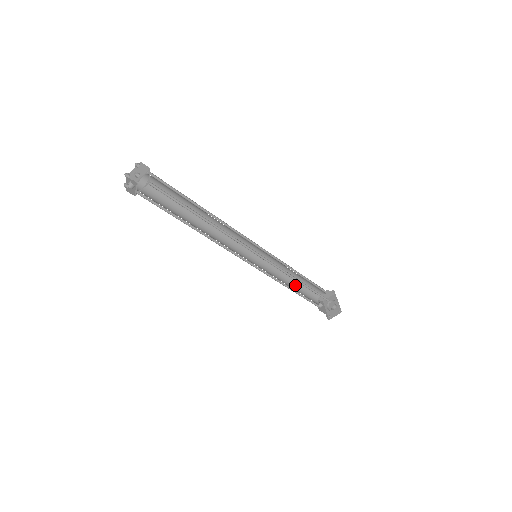
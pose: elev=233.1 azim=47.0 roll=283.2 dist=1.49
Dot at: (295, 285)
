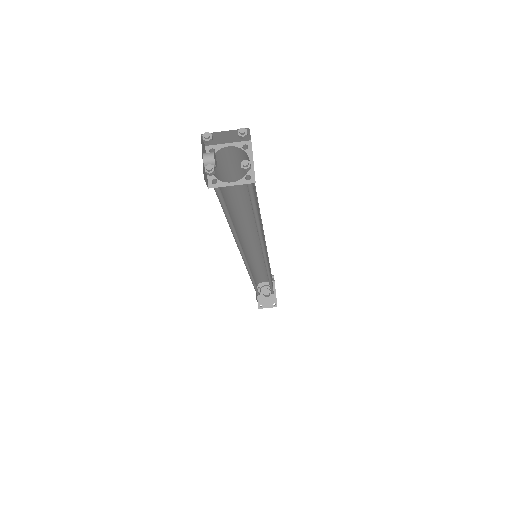
Dot at: (254, 274)
